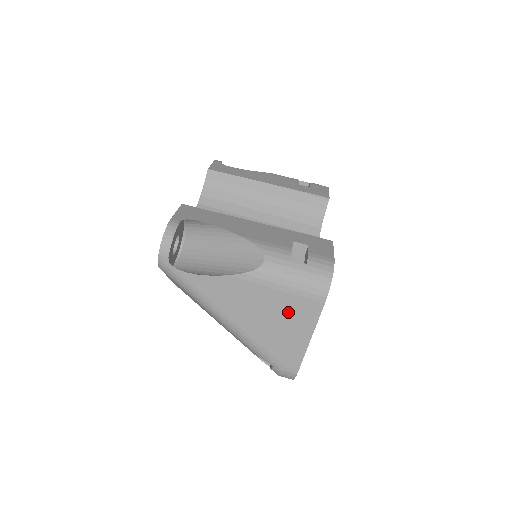
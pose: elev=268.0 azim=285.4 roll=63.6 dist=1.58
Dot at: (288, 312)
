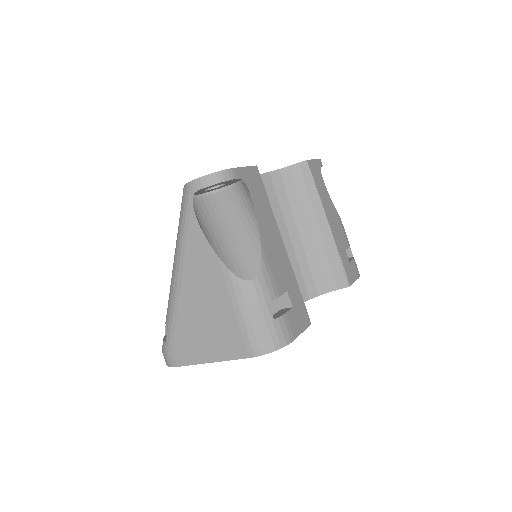
Dot at: (220, 329)
